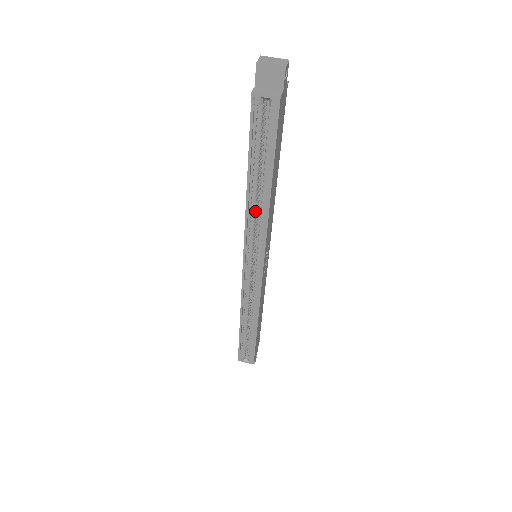
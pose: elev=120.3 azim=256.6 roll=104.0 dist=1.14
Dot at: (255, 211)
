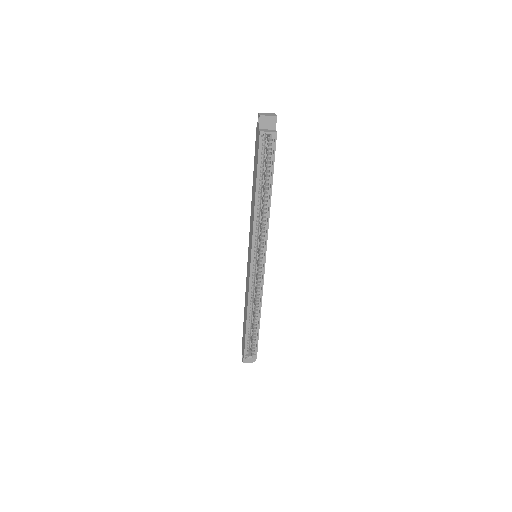
Dot at: (259, 215)
